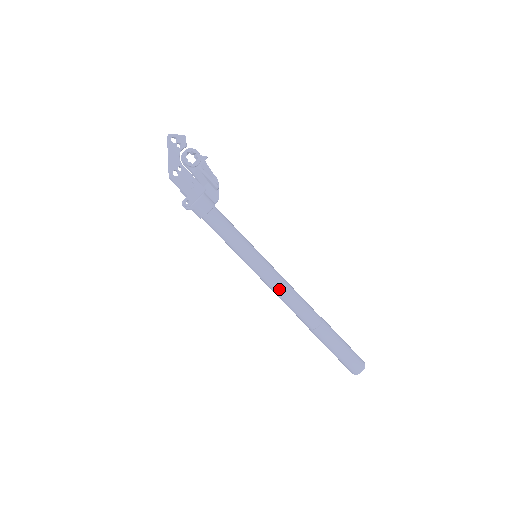
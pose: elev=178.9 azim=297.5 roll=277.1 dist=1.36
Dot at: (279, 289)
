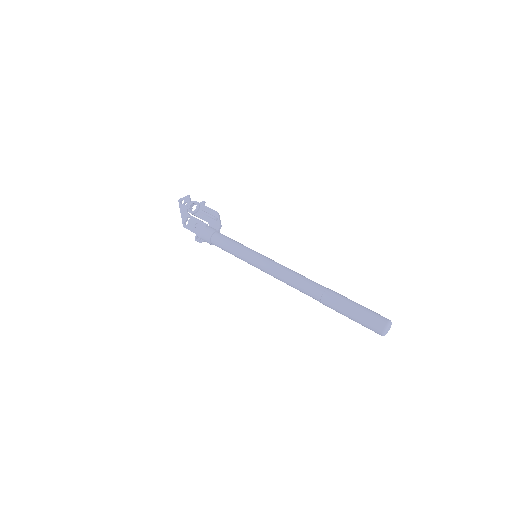
Dot at: (277, 276)
